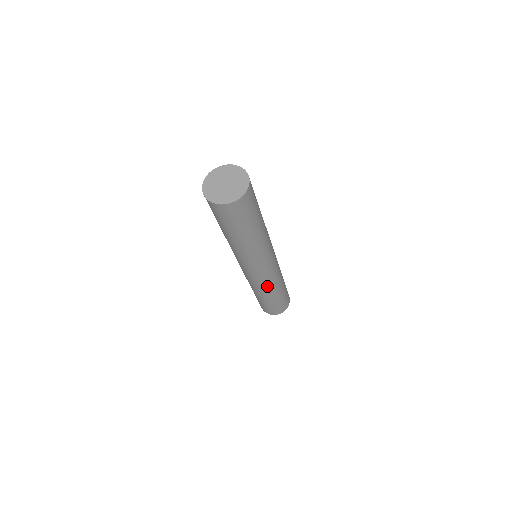
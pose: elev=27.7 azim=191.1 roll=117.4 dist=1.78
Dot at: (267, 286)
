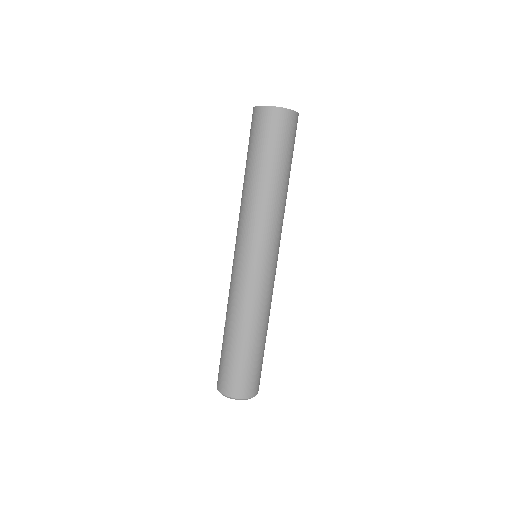
Dot at: (244, 301)
